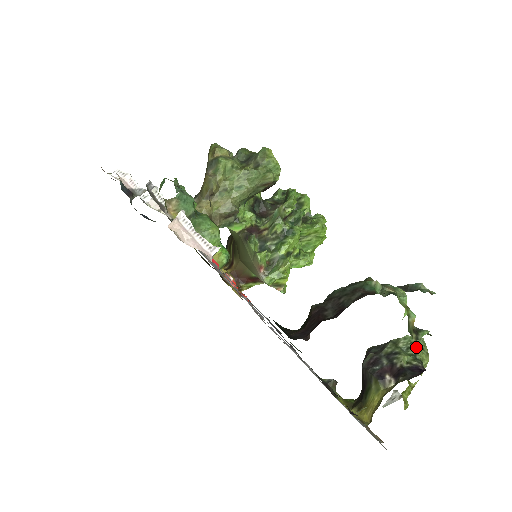
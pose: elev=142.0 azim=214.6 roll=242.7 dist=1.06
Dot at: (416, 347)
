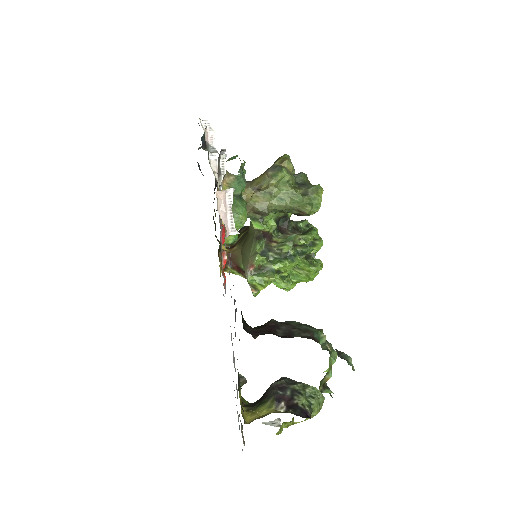
Dot at: (316, 399)
